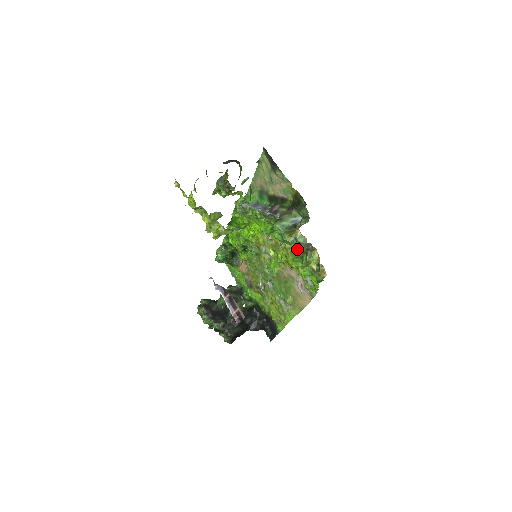
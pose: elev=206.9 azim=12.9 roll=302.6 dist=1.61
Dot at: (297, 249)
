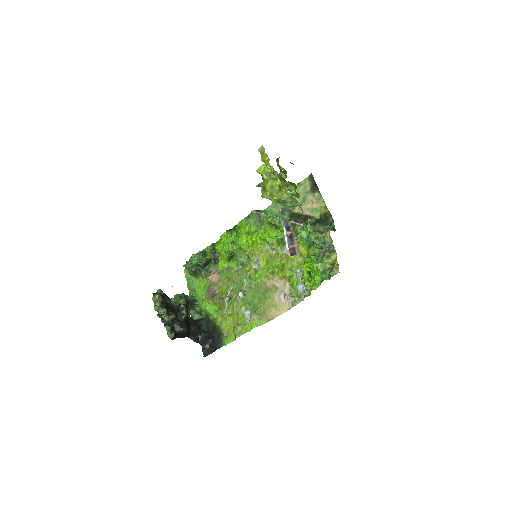
Dot at: (318, 248)
